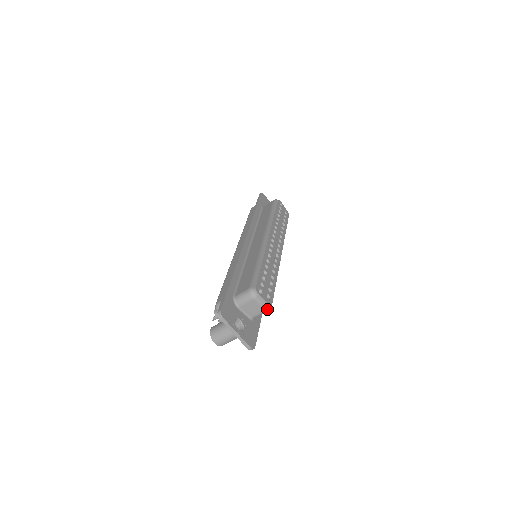
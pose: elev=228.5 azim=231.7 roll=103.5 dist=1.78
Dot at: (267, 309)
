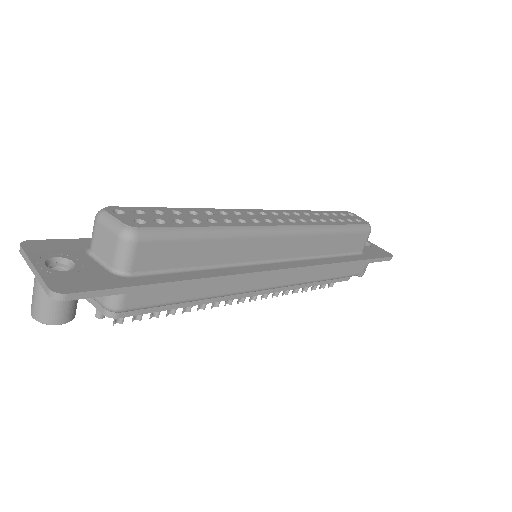
Dot at: (122, 234)
